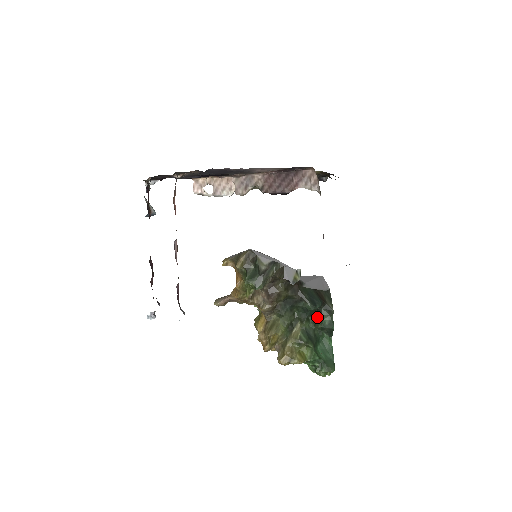
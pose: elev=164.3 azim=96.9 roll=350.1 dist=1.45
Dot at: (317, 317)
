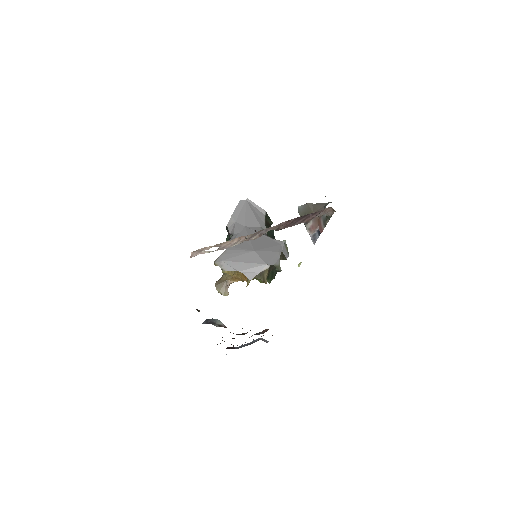
Dot at: occluded
